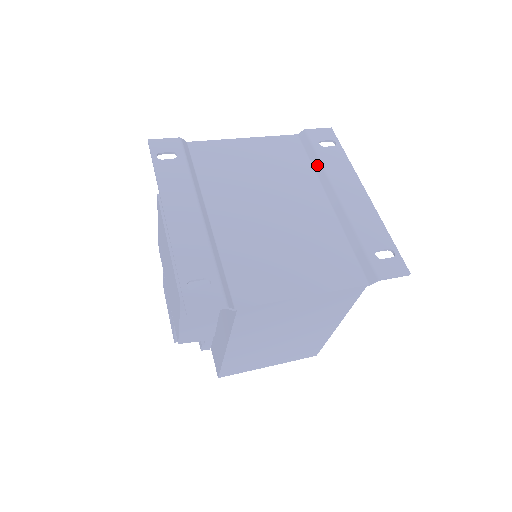
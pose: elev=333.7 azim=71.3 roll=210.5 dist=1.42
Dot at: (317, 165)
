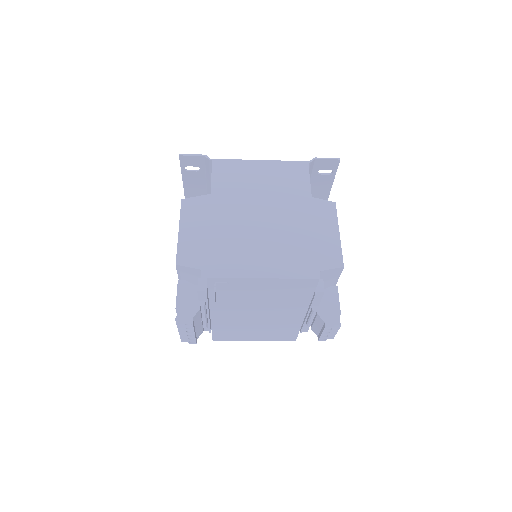
Dot at: occluded
